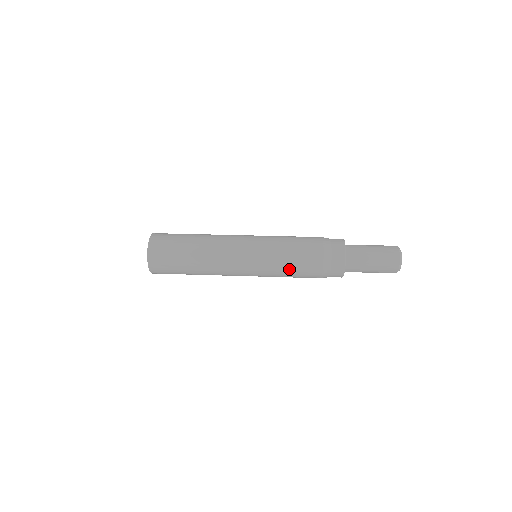
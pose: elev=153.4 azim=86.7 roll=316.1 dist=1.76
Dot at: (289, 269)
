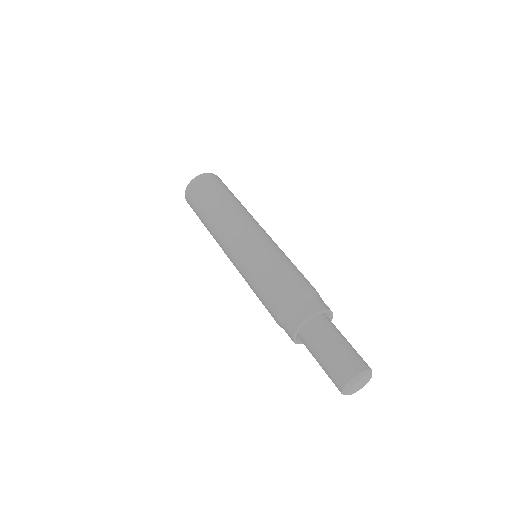
Dot at: occluded
